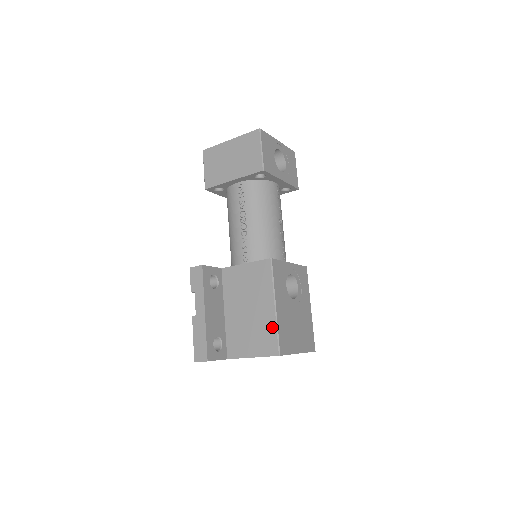
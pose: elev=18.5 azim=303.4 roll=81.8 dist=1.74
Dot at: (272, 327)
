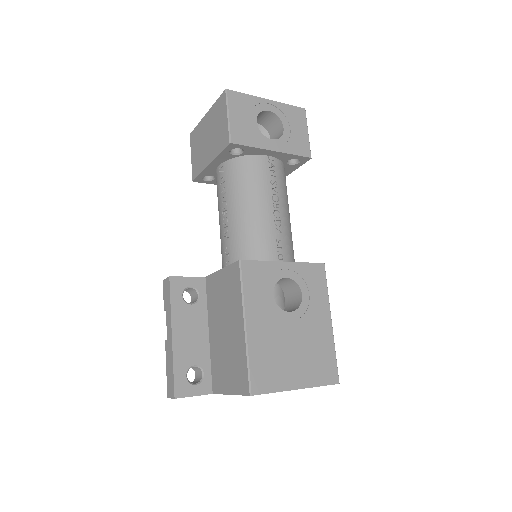
Dot at: (243, 355)
